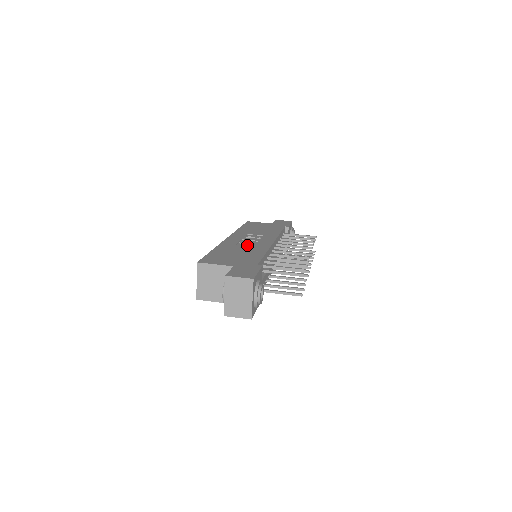
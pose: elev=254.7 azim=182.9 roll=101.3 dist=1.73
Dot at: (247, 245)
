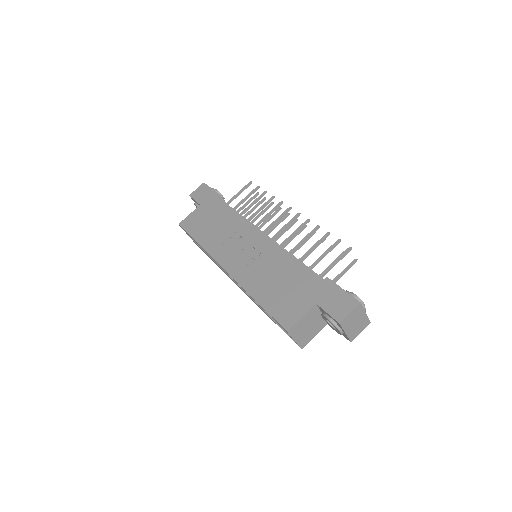
Dot at: (257, 261)
